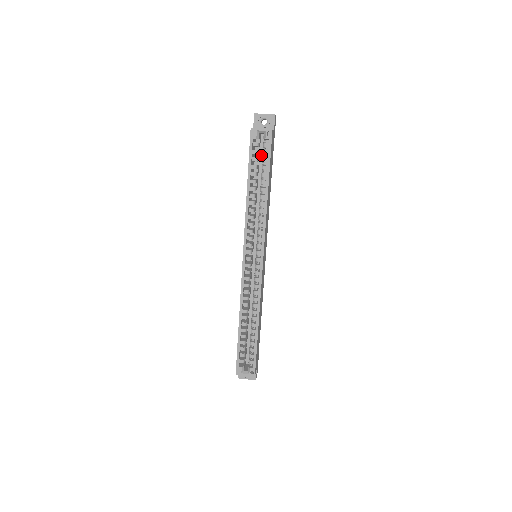
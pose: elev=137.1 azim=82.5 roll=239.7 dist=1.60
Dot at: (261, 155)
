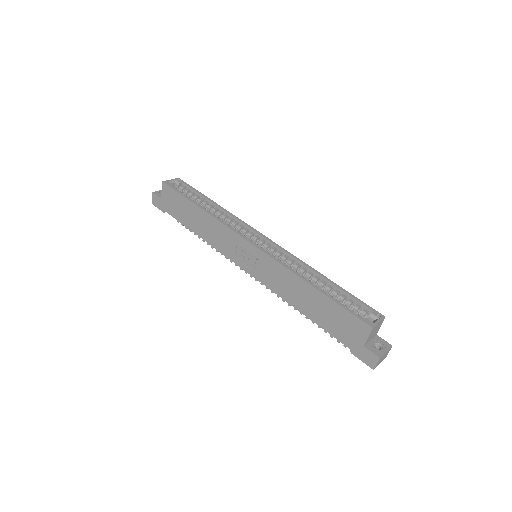
Dot at: occluded
